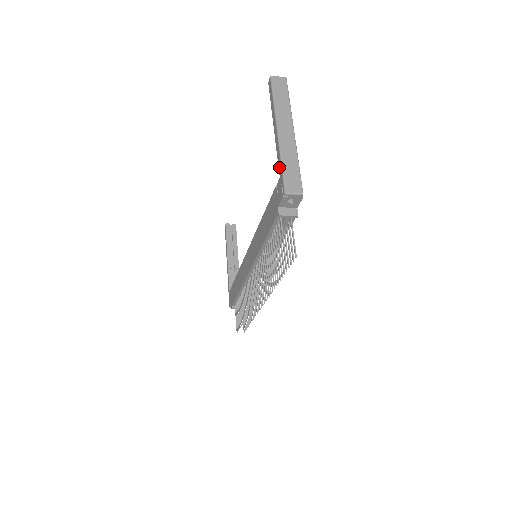
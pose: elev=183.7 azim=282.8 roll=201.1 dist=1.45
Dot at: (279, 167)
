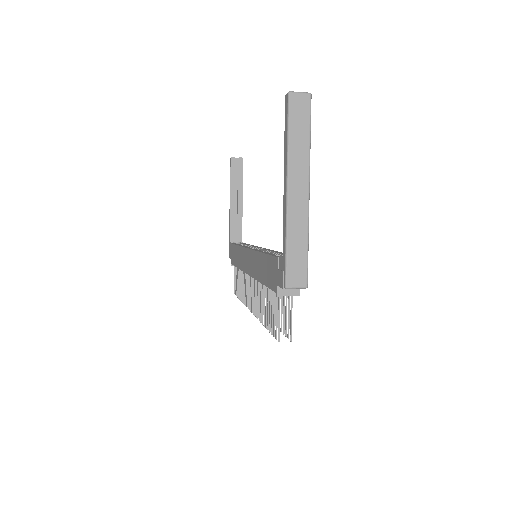
Dot at: (283, 244)
